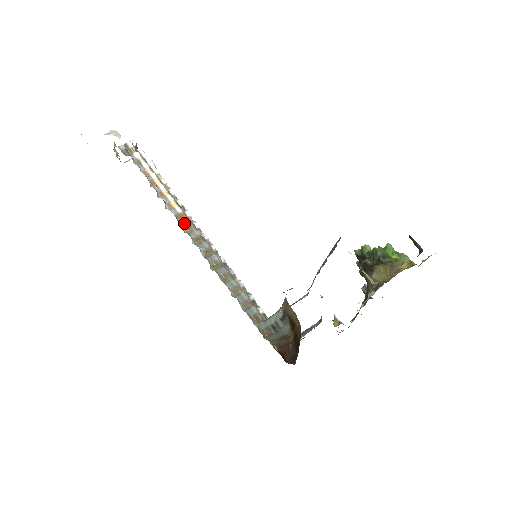
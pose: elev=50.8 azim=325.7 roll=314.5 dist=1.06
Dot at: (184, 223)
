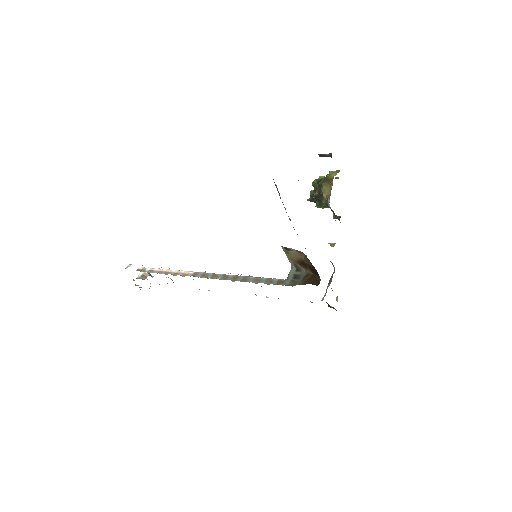
Dot at: (199, 275)
